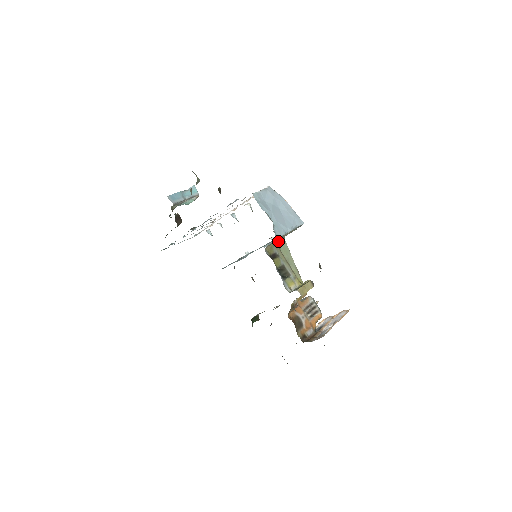
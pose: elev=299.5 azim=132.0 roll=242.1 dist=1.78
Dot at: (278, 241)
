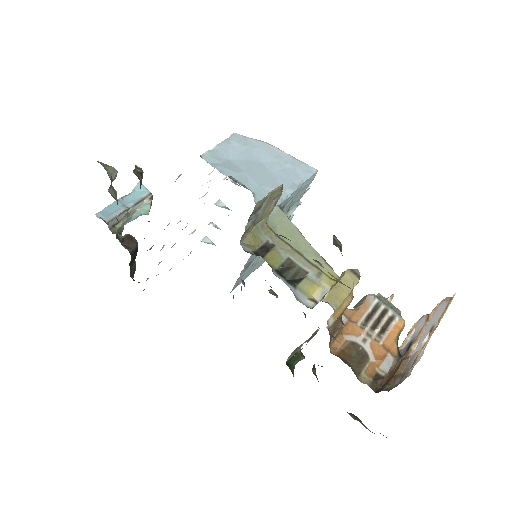
Dot at: (266, 219)
